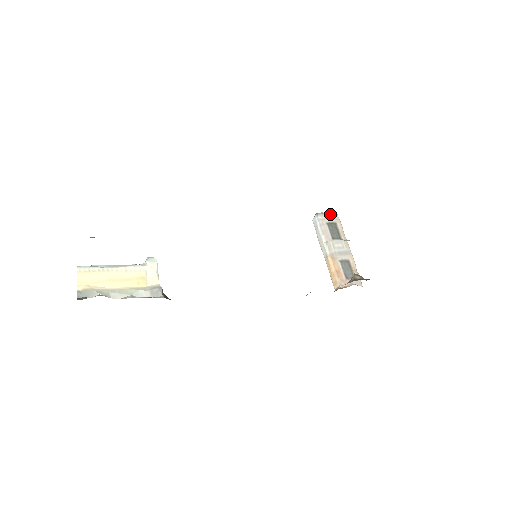
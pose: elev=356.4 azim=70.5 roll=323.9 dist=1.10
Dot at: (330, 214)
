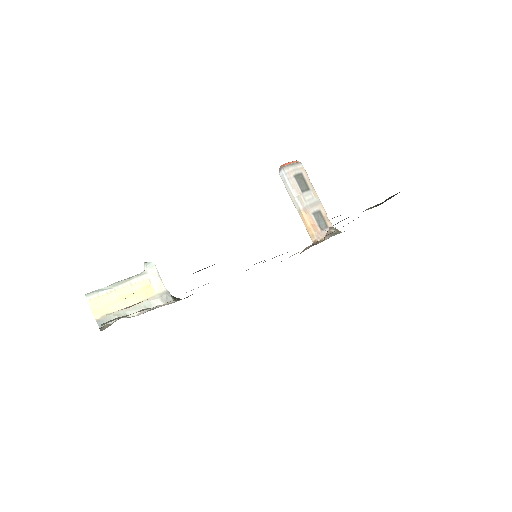
Dot at: (295, 164)
